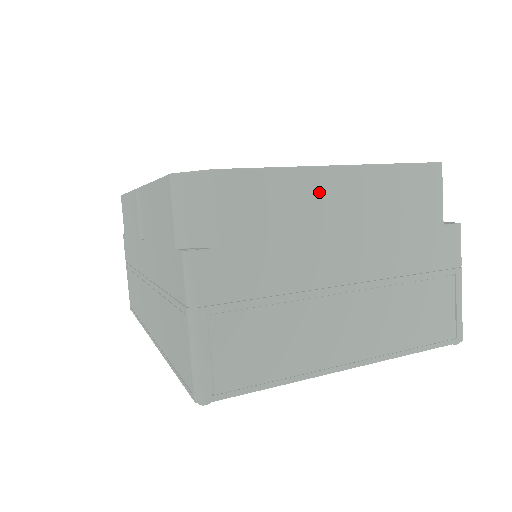
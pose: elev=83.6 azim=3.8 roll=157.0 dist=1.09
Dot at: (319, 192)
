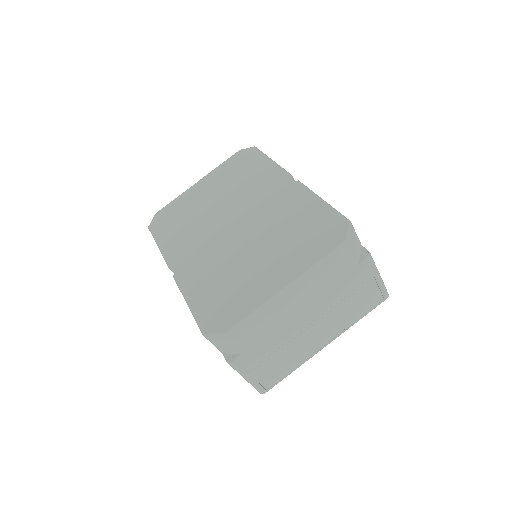
Dot at: (279, 305)
